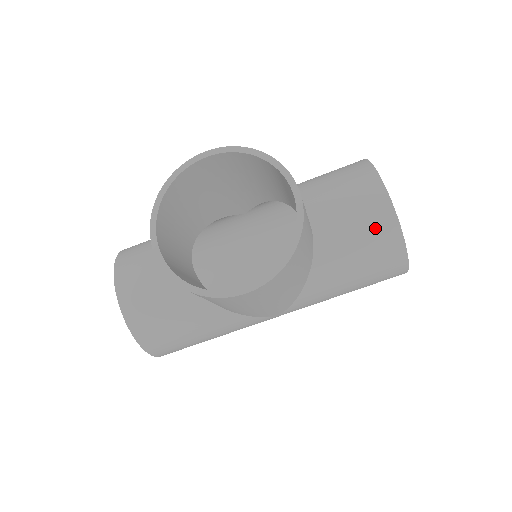
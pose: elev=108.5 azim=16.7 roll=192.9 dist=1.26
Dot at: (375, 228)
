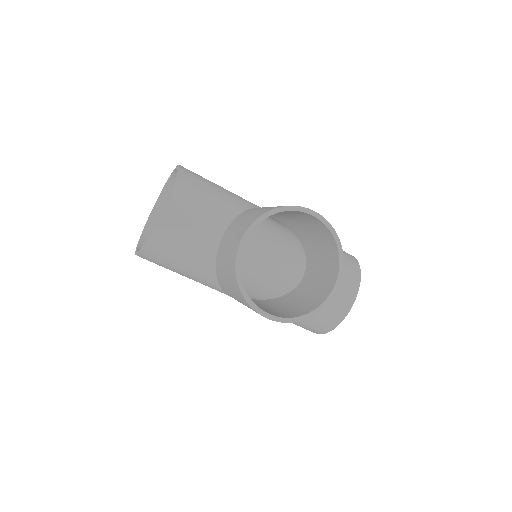
Dot at: (332, 312)
